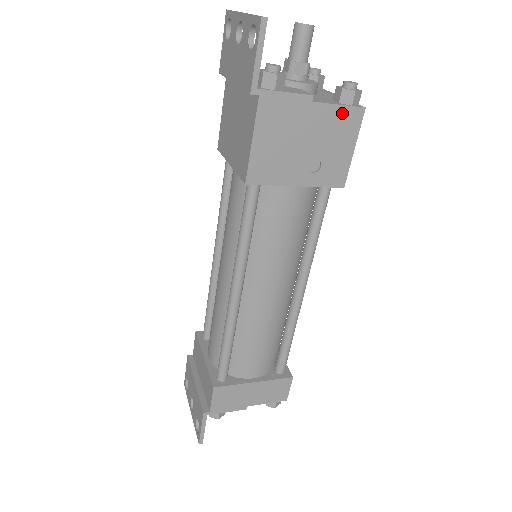
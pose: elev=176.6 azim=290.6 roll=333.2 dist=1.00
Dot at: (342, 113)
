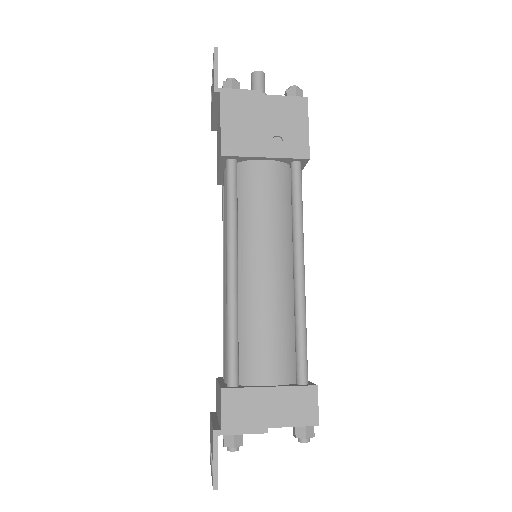
Dot at: (289, 101)
